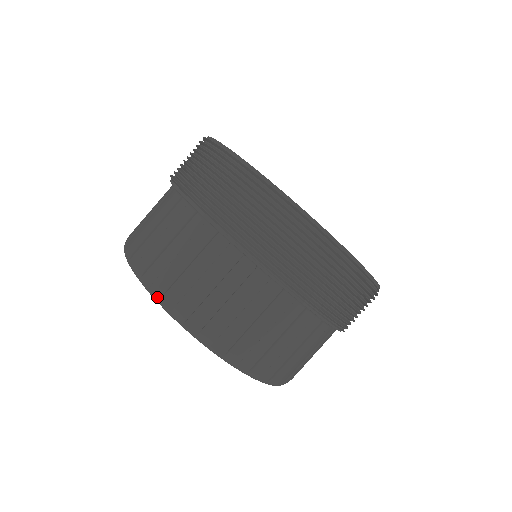
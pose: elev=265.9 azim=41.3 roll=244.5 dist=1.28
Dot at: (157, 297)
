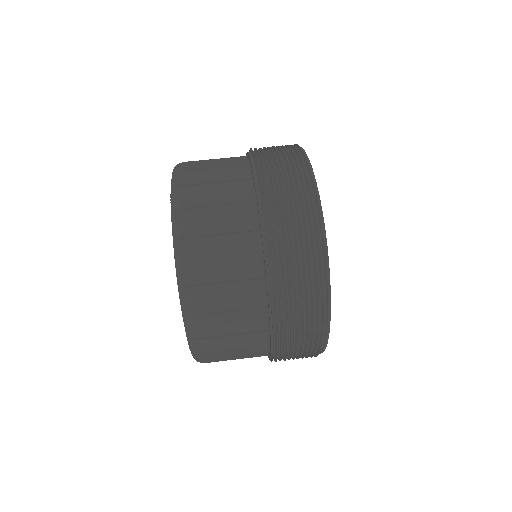
Dot at: (175, 207)
